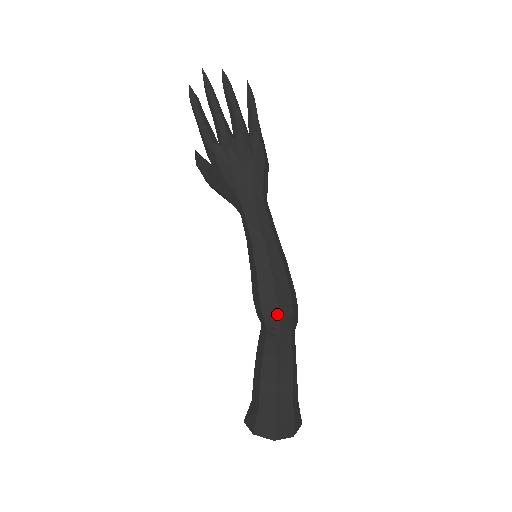
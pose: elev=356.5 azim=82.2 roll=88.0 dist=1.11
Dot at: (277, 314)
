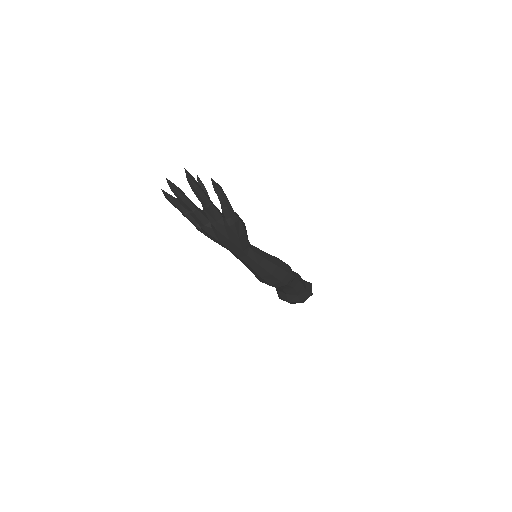
Dot at: (273, 286)
